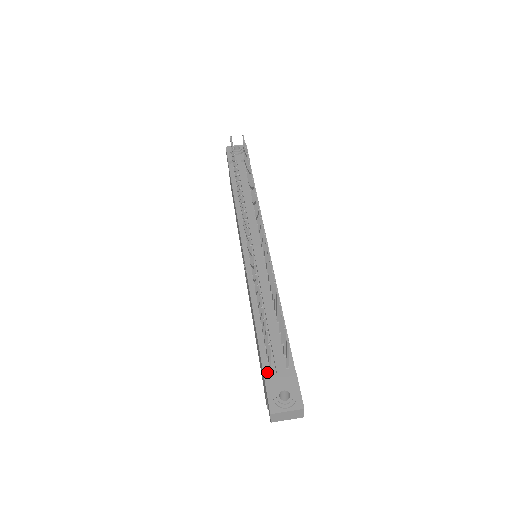
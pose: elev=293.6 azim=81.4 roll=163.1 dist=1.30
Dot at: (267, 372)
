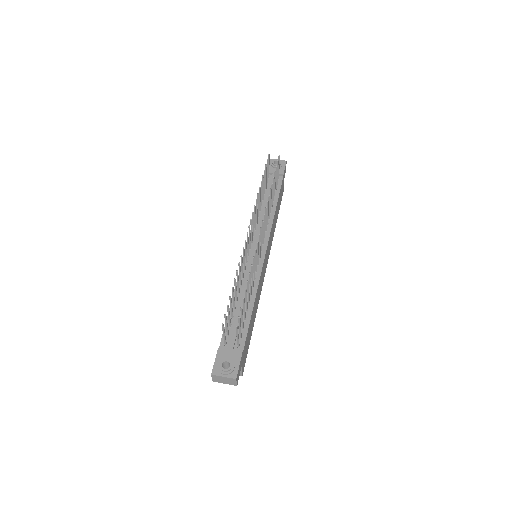
Dot at: (223, 345)
